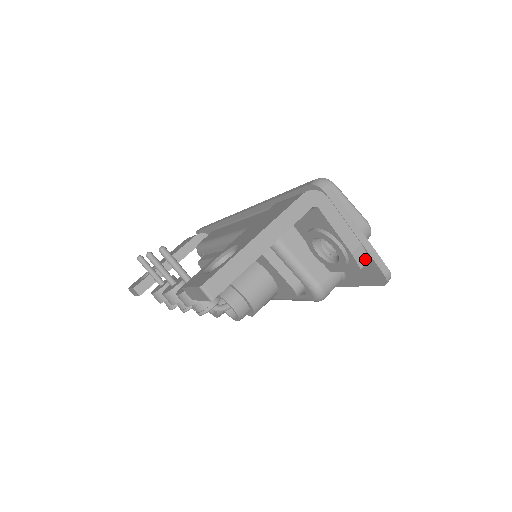
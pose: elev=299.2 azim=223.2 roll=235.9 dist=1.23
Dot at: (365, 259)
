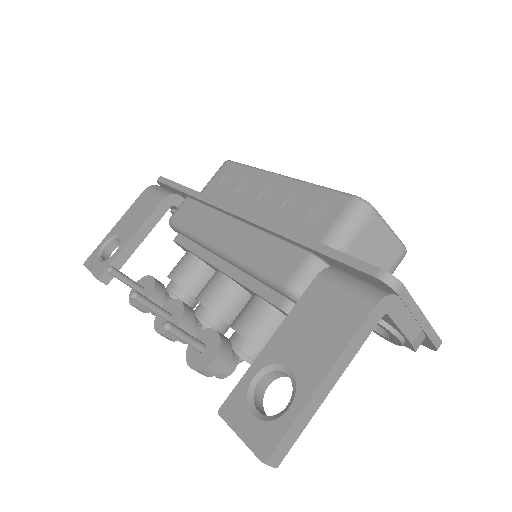
Dot at: (421, 340)
